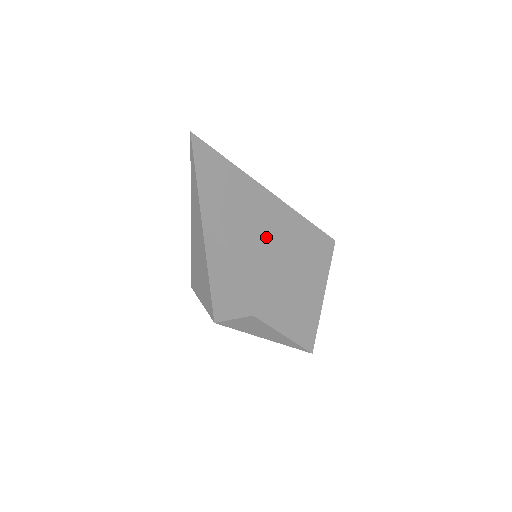
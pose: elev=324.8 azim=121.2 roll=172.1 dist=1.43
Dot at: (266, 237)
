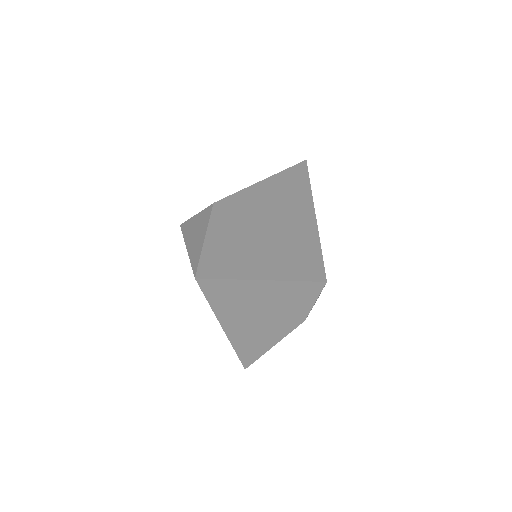
Dot at: (282, 209)
